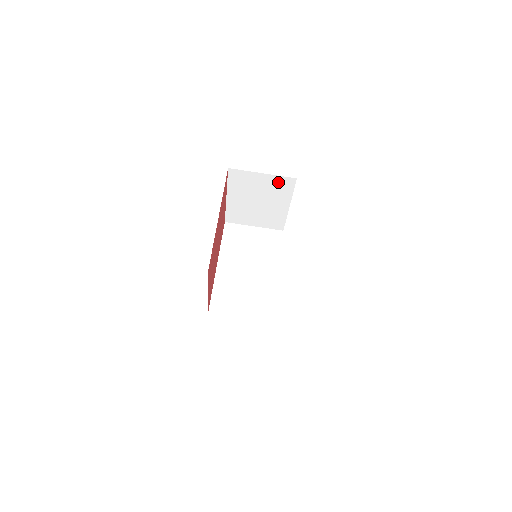
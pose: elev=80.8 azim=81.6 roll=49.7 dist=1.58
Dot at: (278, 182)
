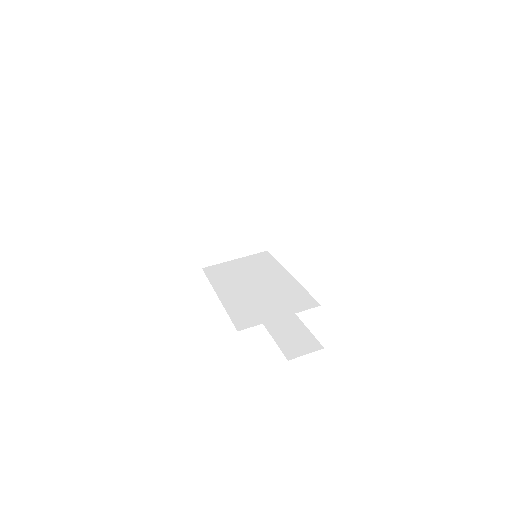
Dot at: (239, 176)
